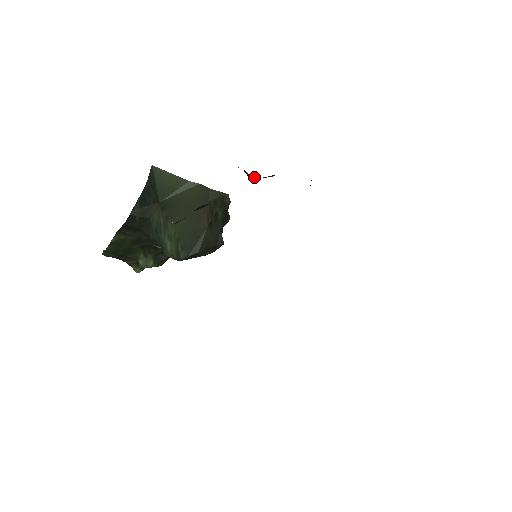
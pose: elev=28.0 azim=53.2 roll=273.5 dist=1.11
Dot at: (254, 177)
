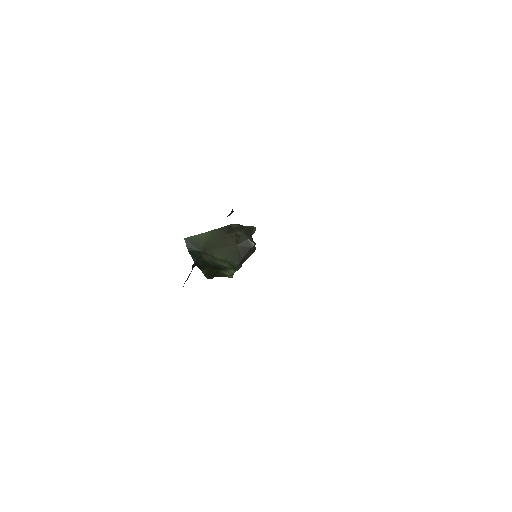
Dot at: occluded
